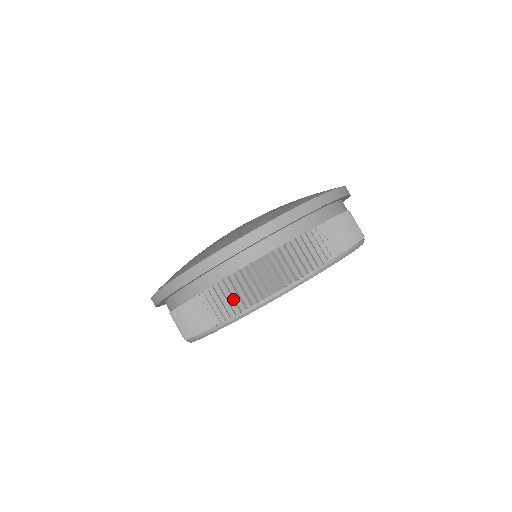
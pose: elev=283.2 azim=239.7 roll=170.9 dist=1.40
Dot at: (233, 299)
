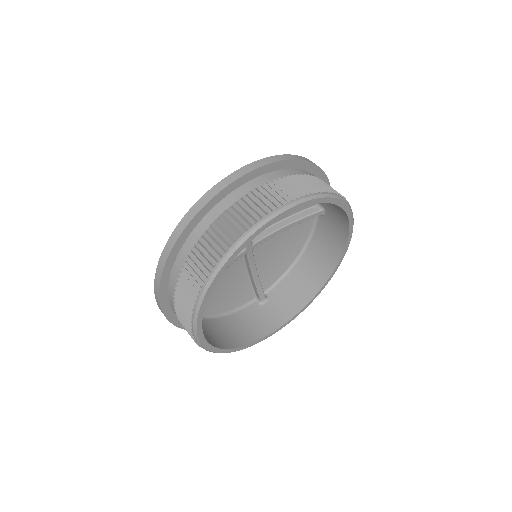
Dot at: (222, 239)
